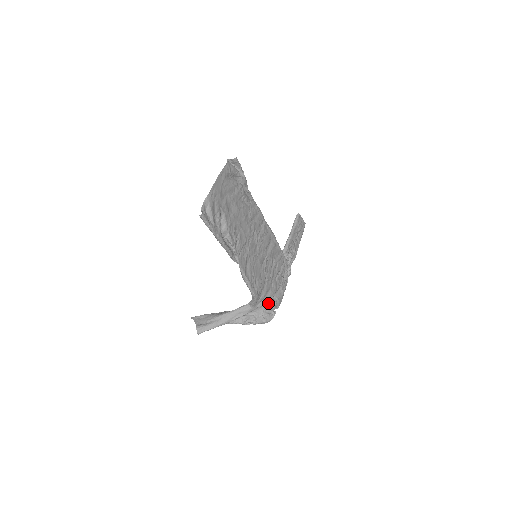
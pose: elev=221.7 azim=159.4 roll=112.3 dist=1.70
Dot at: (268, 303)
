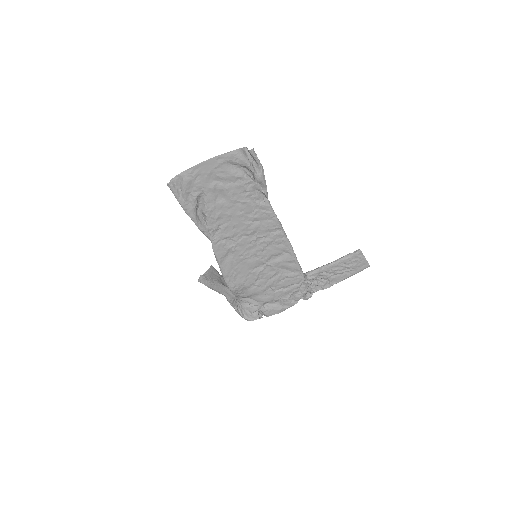
Dot at: (256, 305)
